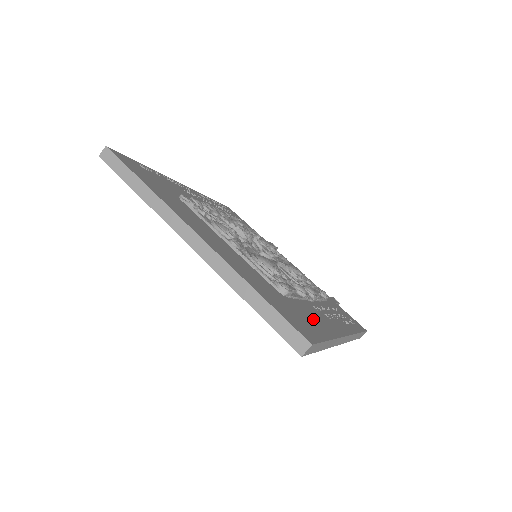
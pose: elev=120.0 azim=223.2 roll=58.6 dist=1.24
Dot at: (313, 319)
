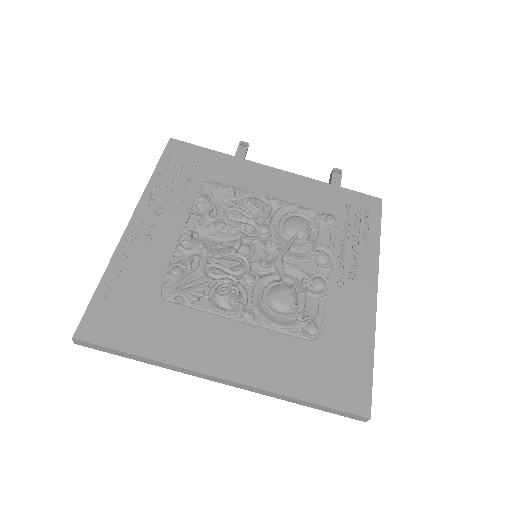
Dot at: (349, 335)
